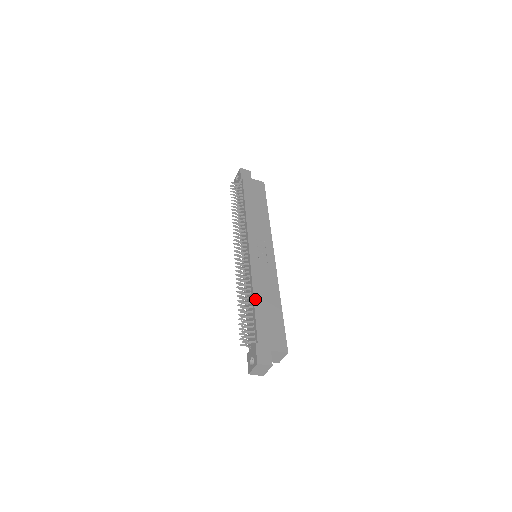
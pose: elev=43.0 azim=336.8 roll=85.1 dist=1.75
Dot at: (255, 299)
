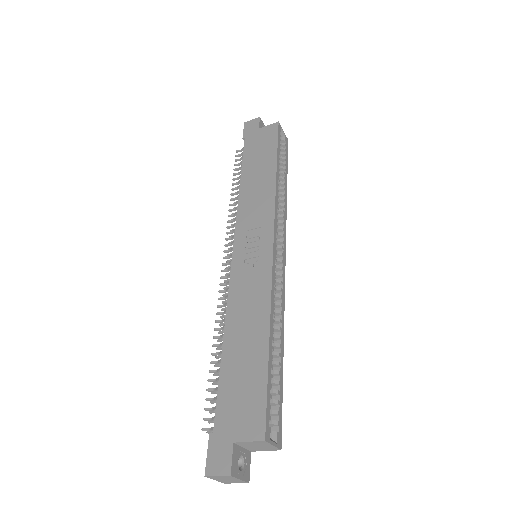
Dot at: (224, 345)
